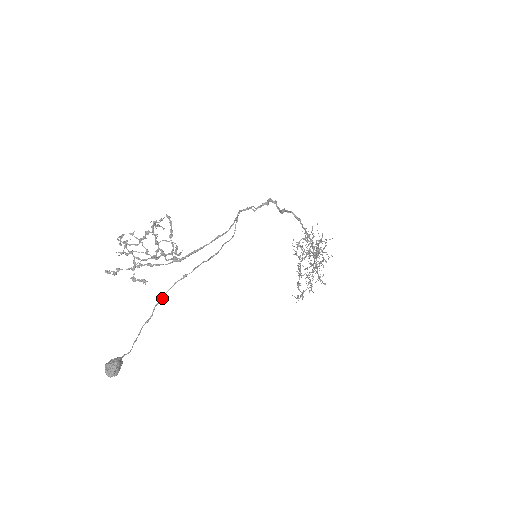
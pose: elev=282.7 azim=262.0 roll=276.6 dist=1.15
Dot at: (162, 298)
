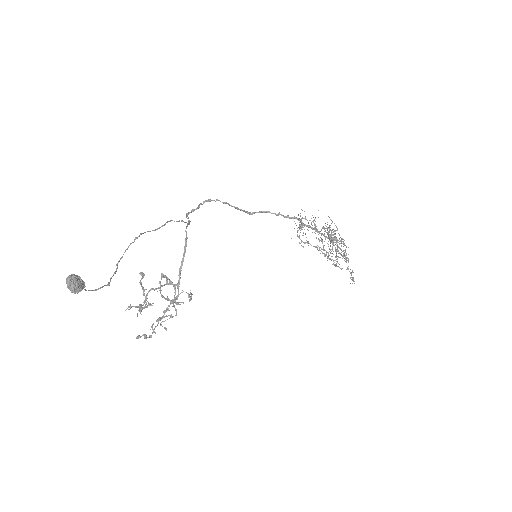
Dot at: (122, 257)
